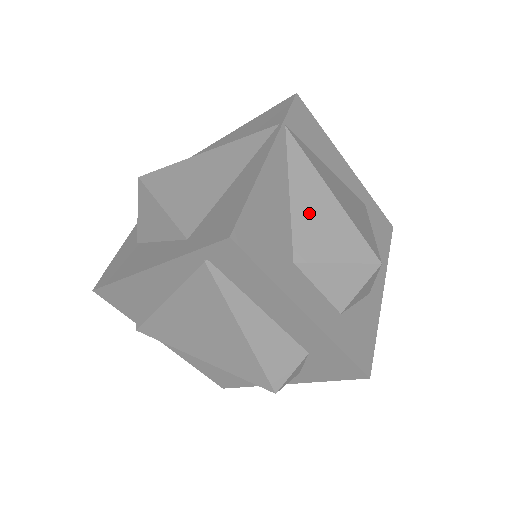
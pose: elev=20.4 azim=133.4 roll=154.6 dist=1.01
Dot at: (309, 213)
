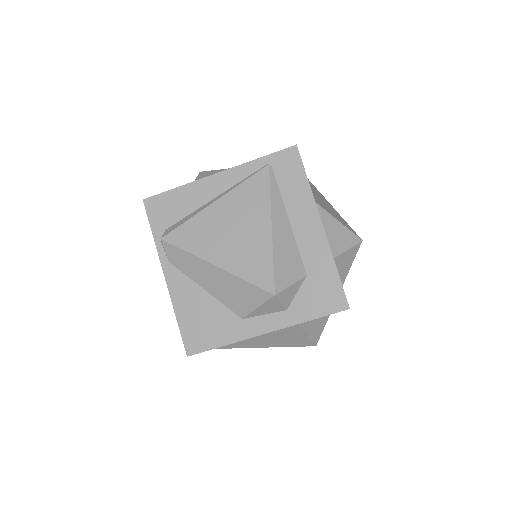
Dot at: (321, 199)
